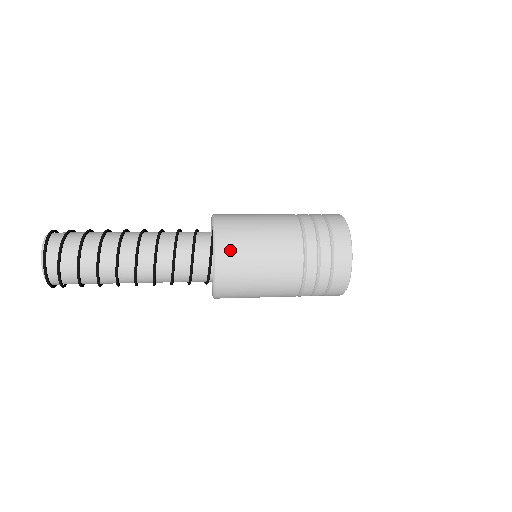
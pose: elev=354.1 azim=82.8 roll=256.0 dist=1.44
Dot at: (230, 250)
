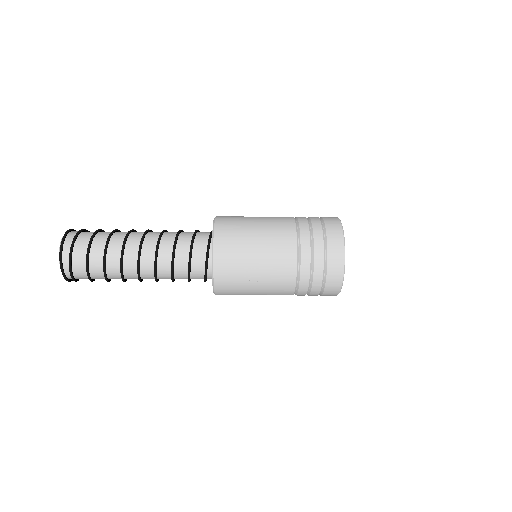
Dot at: (229, 216)
